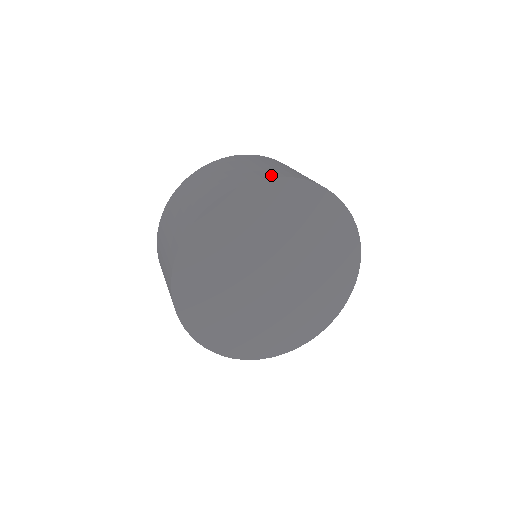
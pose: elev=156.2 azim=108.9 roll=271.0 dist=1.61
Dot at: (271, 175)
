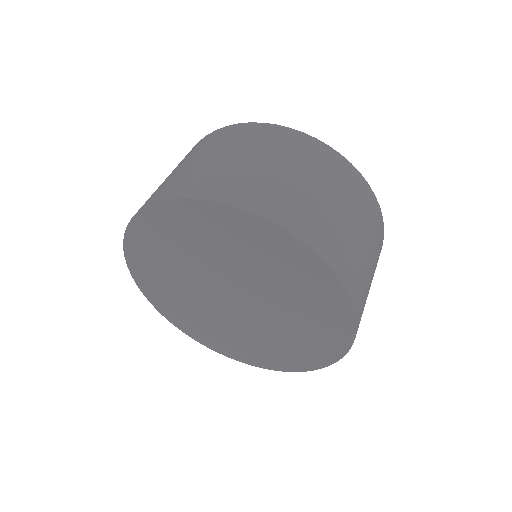
Dot at: (158, 197)
